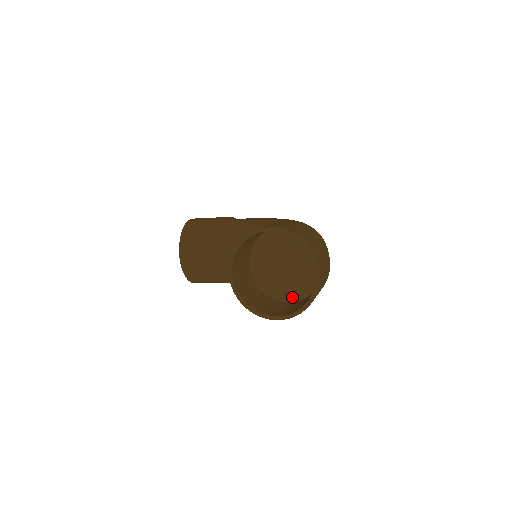
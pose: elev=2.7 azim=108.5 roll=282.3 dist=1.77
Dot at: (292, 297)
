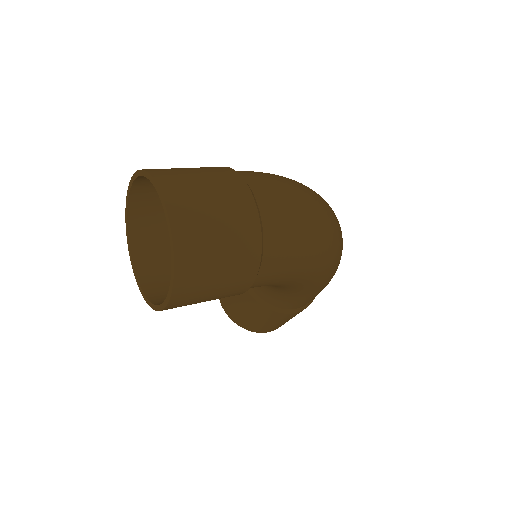
Dot at: occluded
